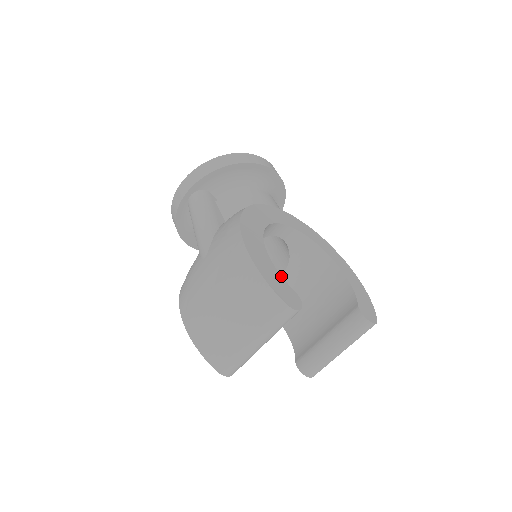
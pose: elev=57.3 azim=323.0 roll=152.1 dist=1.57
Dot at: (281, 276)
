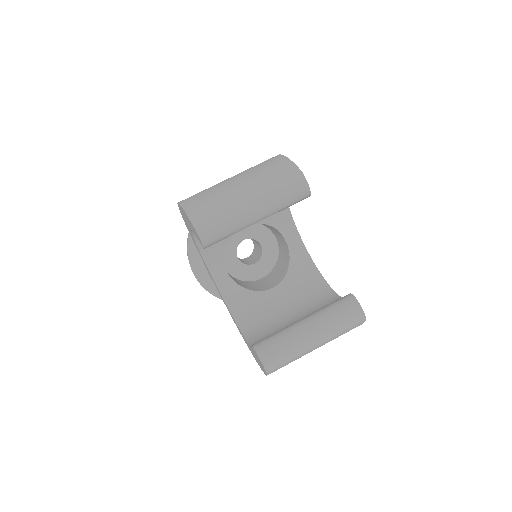
Dot at: occluded
